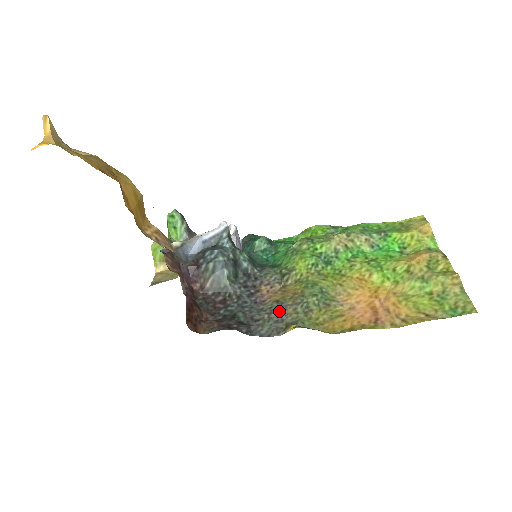
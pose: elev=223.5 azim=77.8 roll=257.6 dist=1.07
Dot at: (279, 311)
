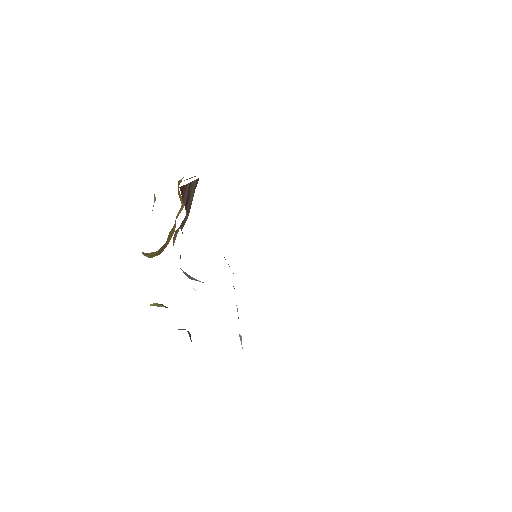
Dot at: occluded
